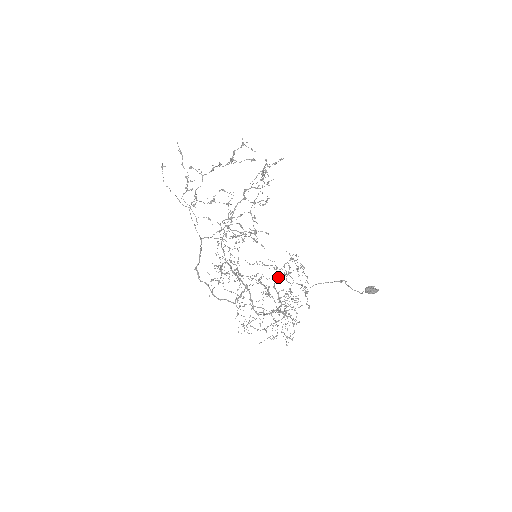
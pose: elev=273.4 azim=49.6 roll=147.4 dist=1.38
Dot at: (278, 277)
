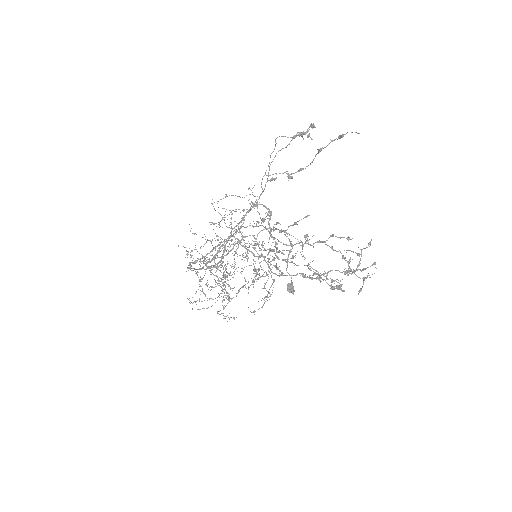
Dot at: (255, 238)
